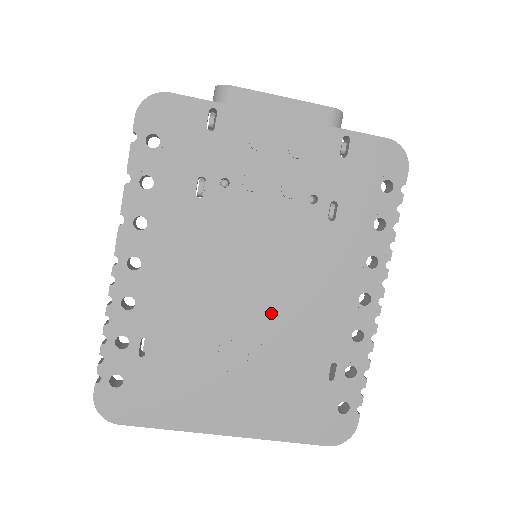
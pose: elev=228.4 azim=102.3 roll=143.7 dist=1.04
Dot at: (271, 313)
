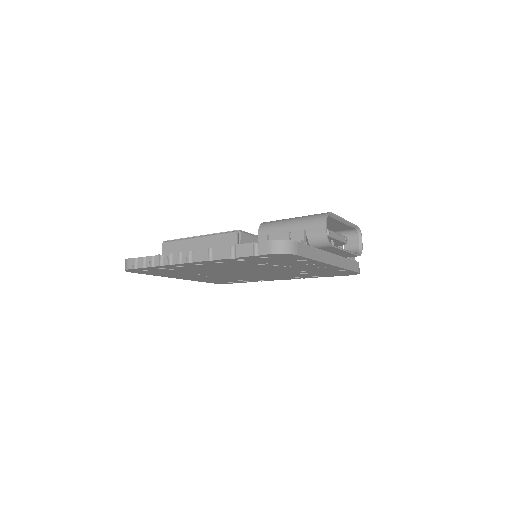
Dot at: (238, 275)
